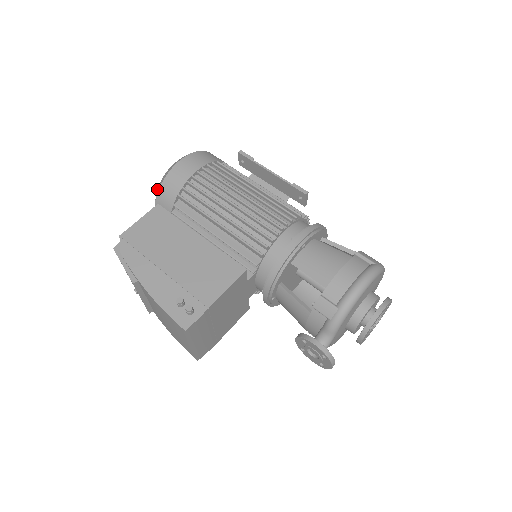
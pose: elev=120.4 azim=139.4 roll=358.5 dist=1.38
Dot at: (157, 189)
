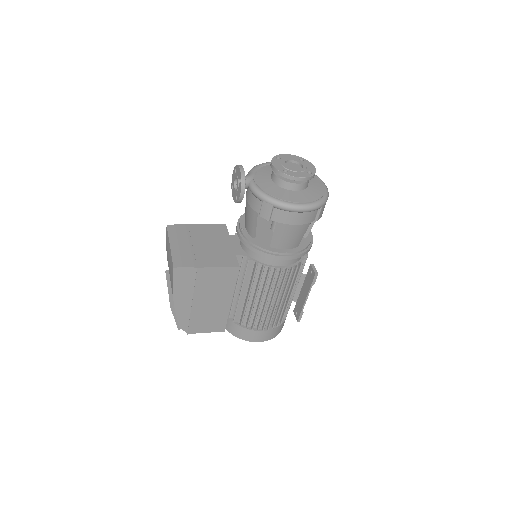
Dot at: occluded
